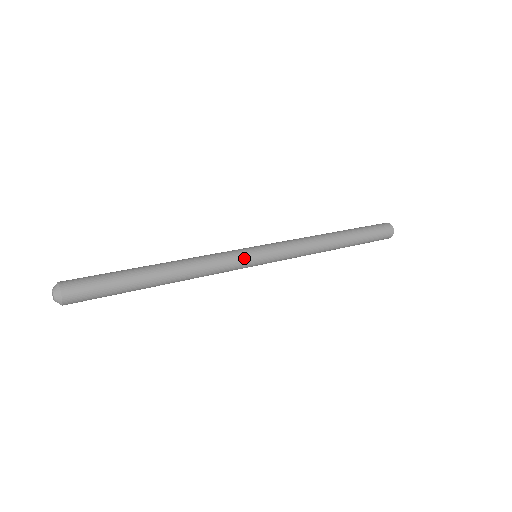
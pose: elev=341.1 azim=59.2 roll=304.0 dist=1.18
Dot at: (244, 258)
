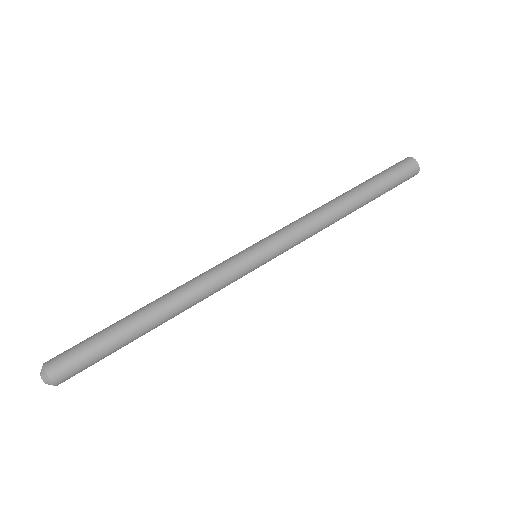
Dot at: (244, 274)
